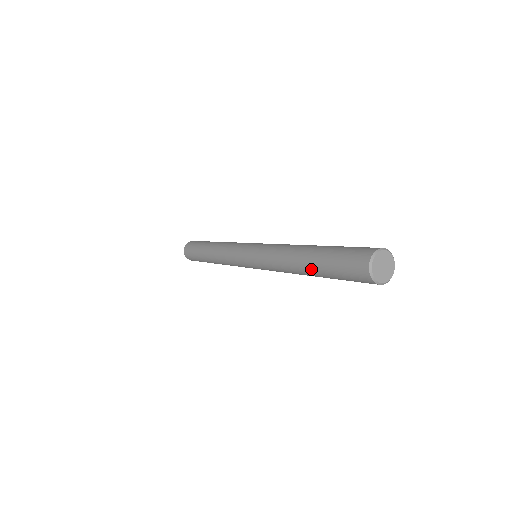
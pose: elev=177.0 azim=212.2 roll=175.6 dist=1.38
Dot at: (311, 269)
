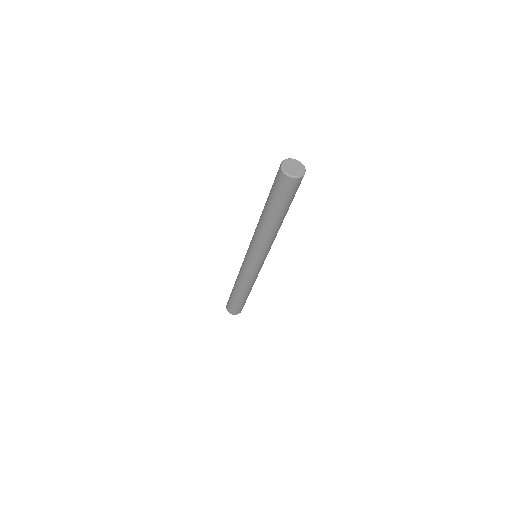
Dot at: (274, 216)
